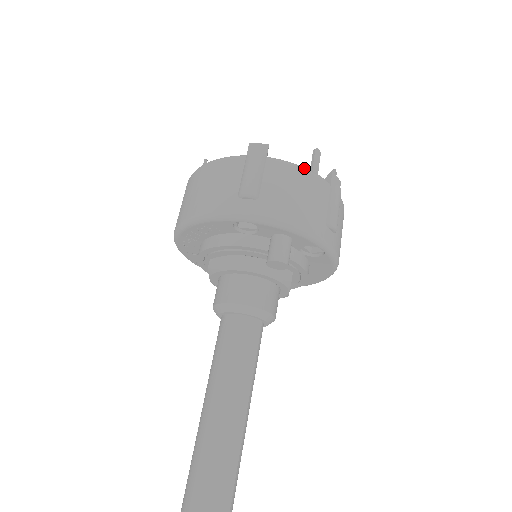
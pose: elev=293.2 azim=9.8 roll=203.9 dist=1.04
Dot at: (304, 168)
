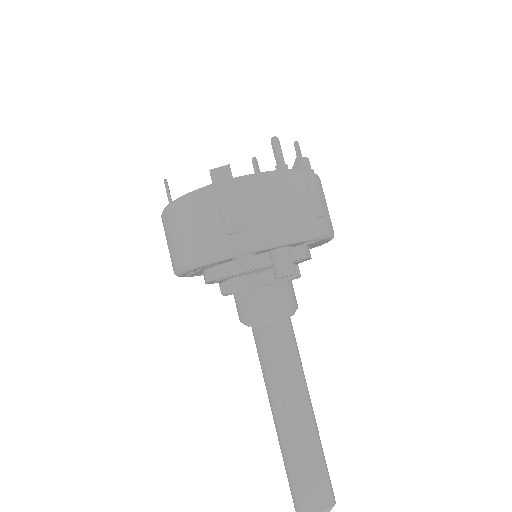
Dot at: (273, 173)
